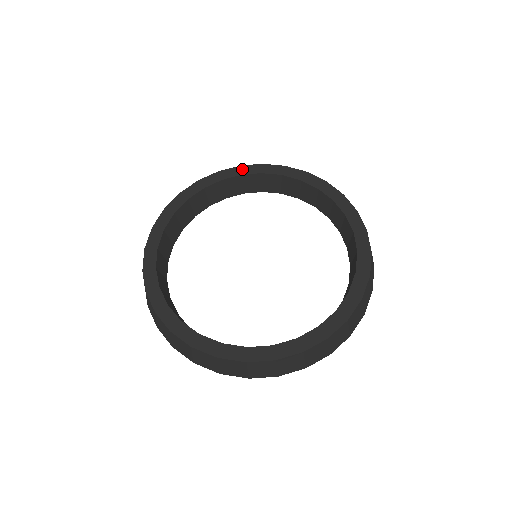
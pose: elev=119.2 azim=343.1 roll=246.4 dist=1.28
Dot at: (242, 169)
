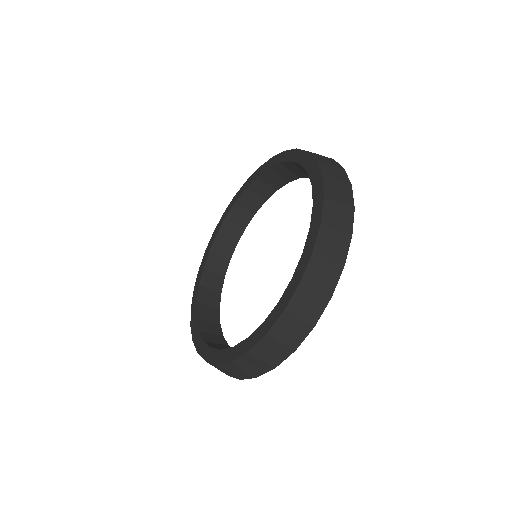
Dot at: (225, 214)
